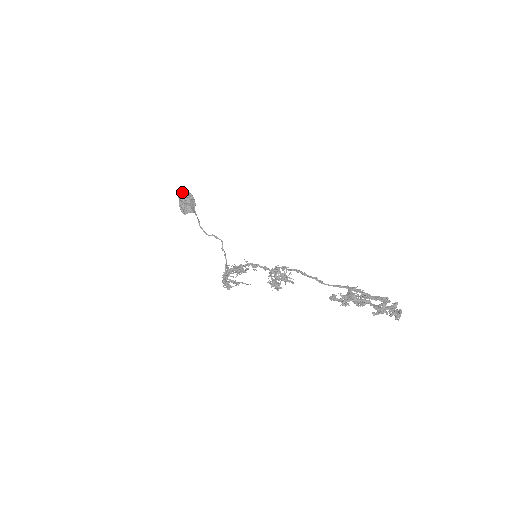
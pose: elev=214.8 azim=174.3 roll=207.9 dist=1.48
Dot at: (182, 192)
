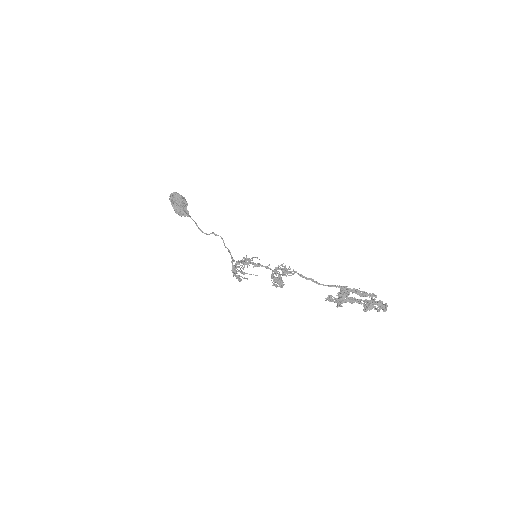
Dot at: (172, 195)
